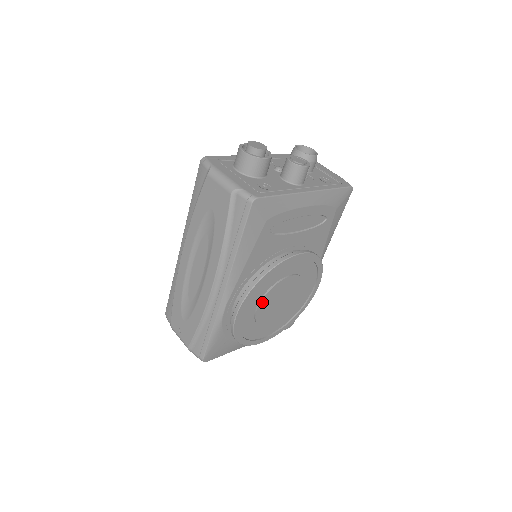
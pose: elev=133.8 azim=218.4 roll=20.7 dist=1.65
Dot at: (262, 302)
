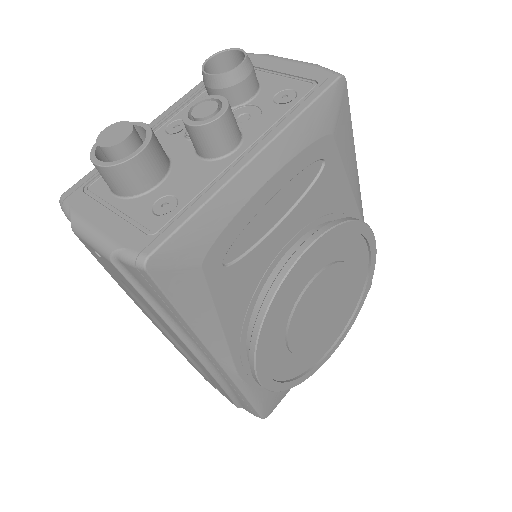
Dot at: (290, 338)
